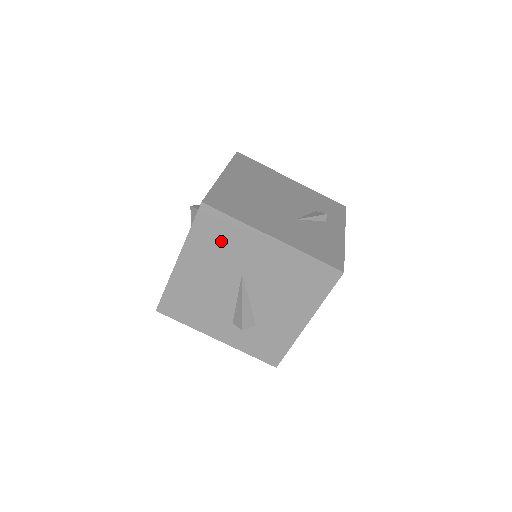
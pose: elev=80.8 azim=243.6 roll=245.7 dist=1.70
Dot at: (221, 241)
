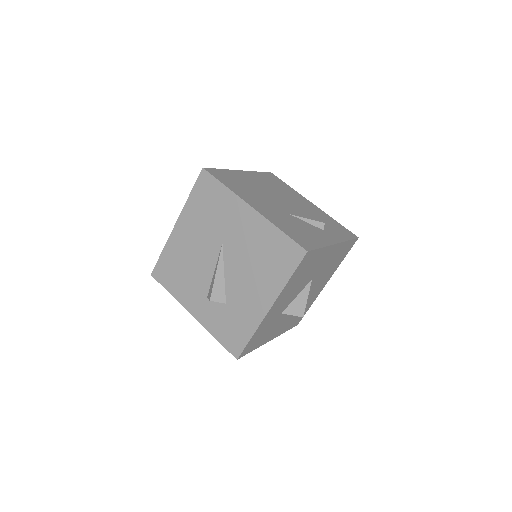
Dot at: (211, 207)
